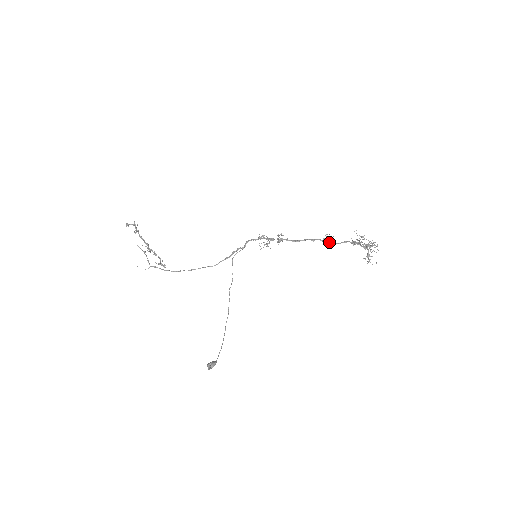
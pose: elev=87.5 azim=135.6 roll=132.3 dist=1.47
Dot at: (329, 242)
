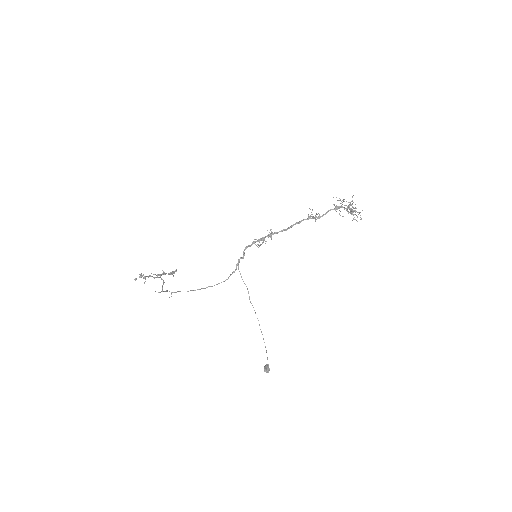
Dot at: (314, 218)
